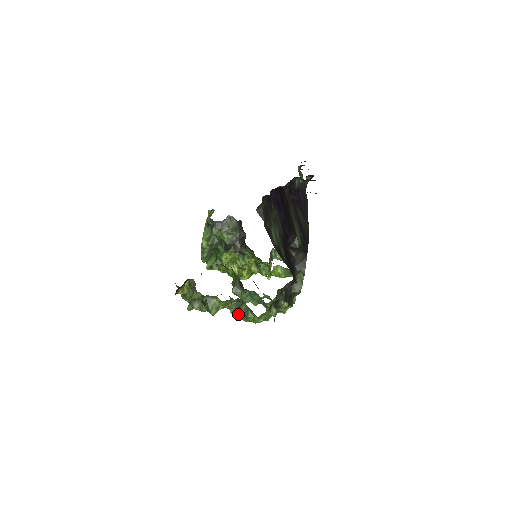
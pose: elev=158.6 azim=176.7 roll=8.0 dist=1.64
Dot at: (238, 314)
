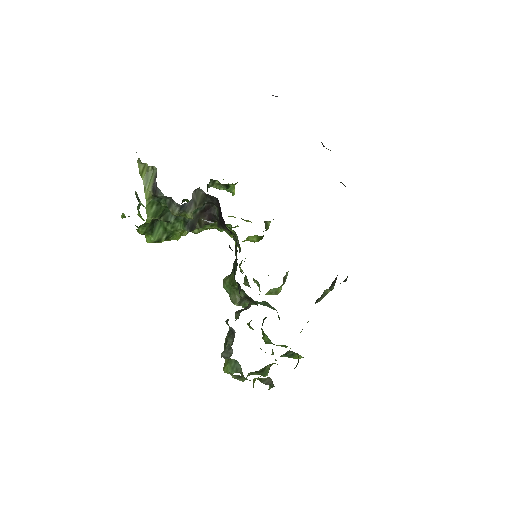
Dot at: occluded
